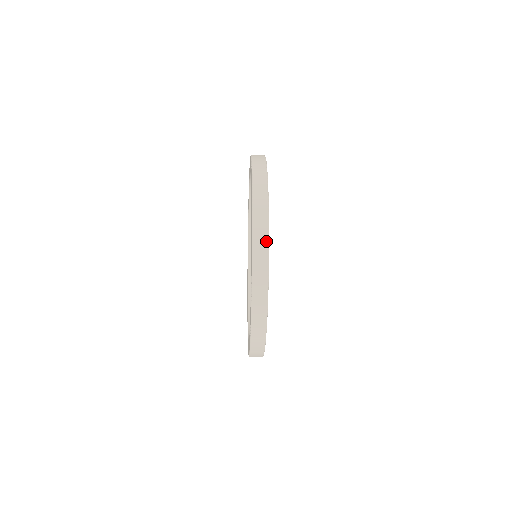
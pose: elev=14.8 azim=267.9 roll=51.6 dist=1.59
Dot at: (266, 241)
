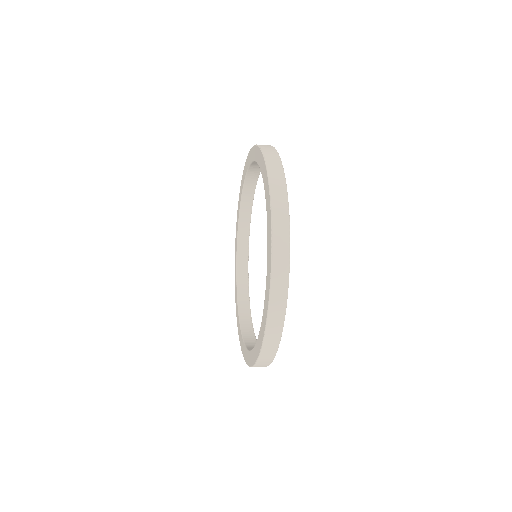
Dot at: (283, 309)
